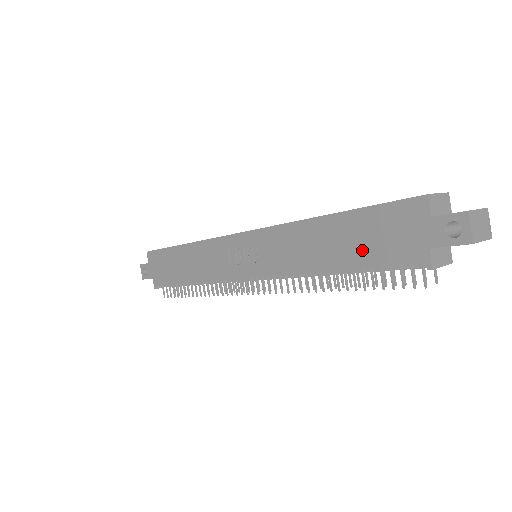
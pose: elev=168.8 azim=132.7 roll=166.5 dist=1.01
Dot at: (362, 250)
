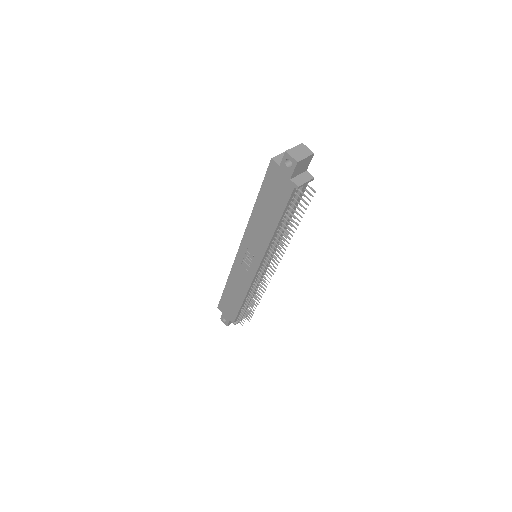
Dot at: (276, 205)
